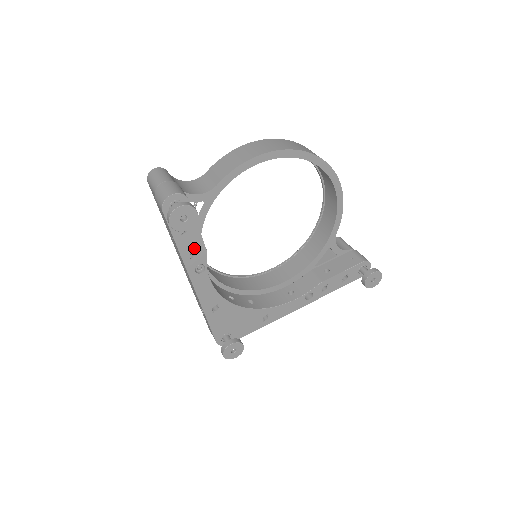
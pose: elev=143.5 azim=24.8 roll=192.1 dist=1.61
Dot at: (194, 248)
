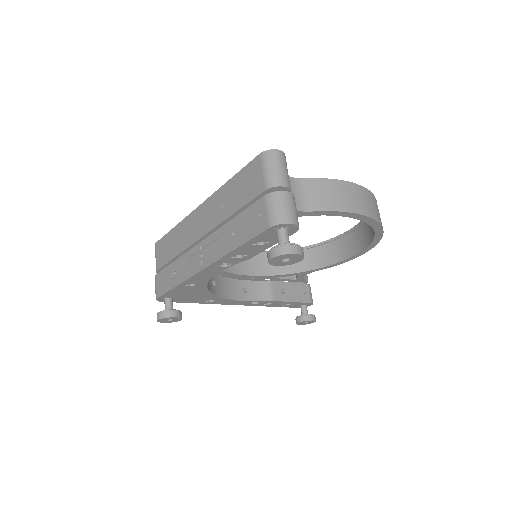
Dot at: (245, 254)
